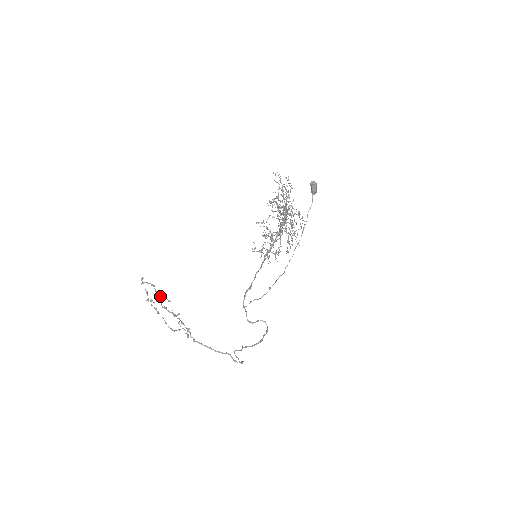
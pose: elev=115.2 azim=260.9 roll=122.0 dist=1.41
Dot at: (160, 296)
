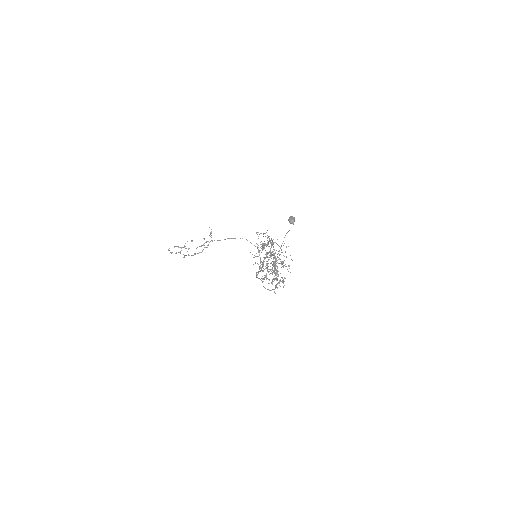
Dot at: occluded
